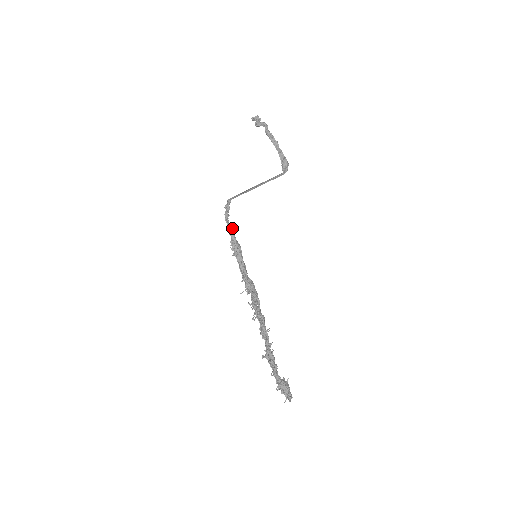
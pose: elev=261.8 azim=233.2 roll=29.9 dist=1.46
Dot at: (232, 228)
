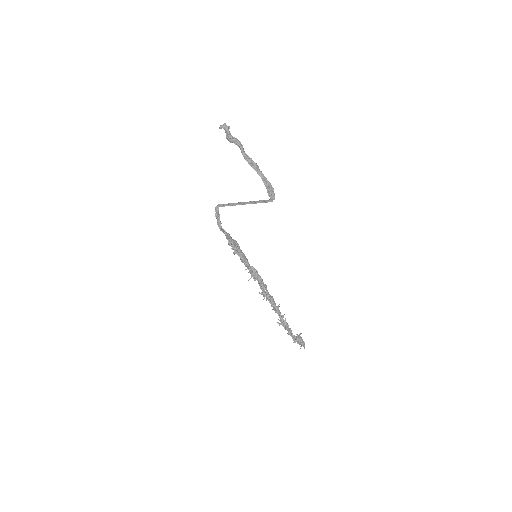
Dot at: (227, 233)
